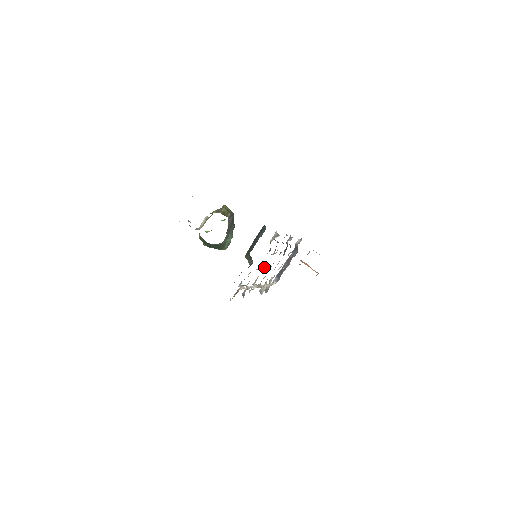
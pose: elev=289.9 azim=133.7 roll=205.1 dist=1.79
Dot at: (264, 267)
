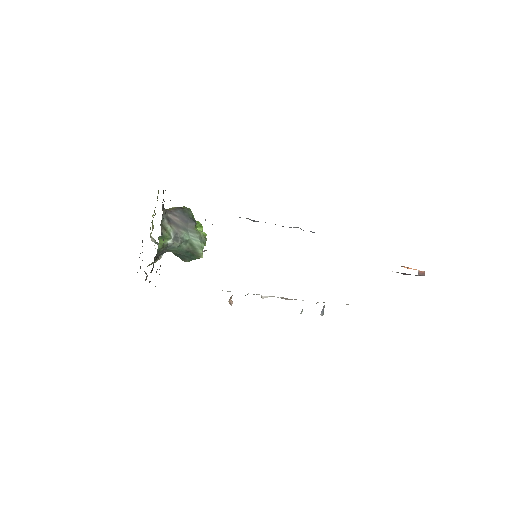
Dot at: occluded
